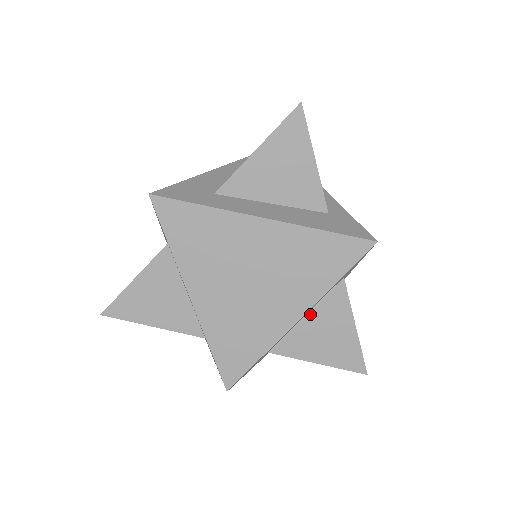
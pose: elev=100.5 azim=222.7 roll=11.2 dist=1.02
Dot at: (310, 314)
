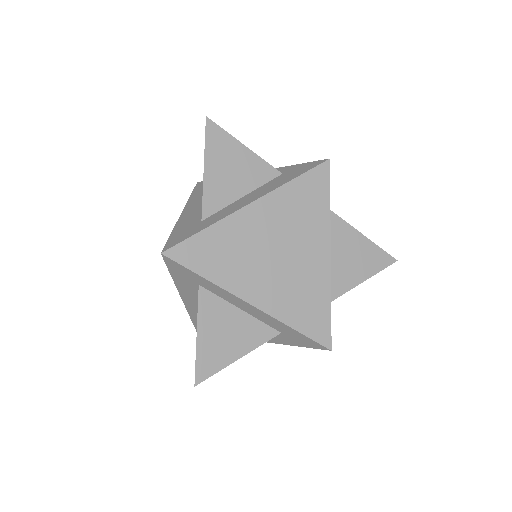
Dot at: occluded
